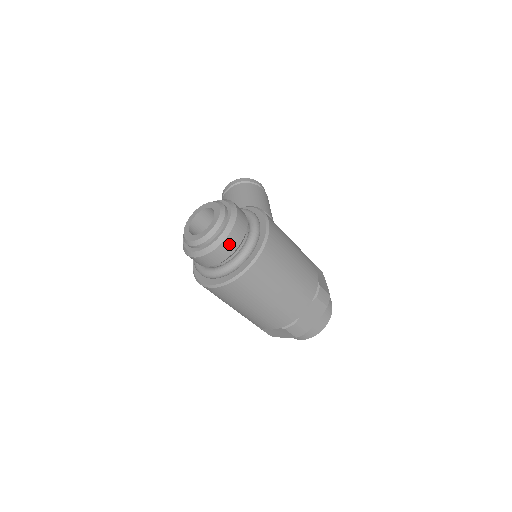
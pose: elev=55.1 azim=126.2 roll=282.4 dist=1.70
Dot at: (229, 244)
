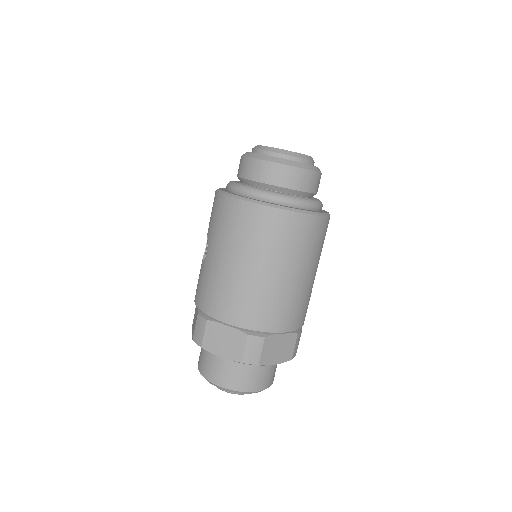
Dot at: (307, 179)
